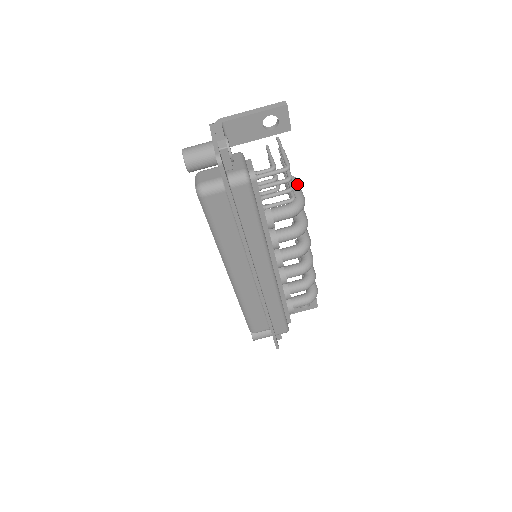
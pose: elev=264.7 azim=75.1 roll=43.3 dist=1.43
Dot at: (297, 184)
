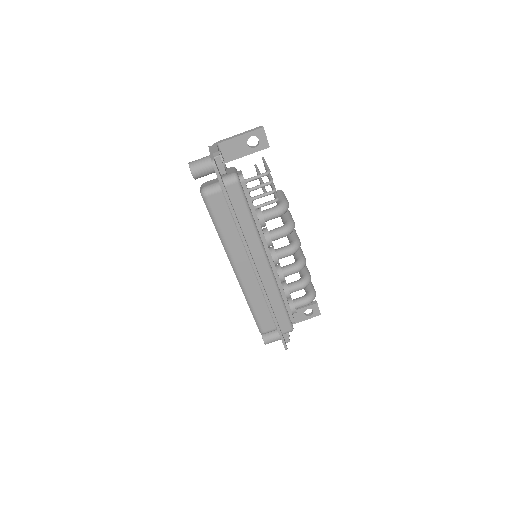
Dot at: (283, 194)
